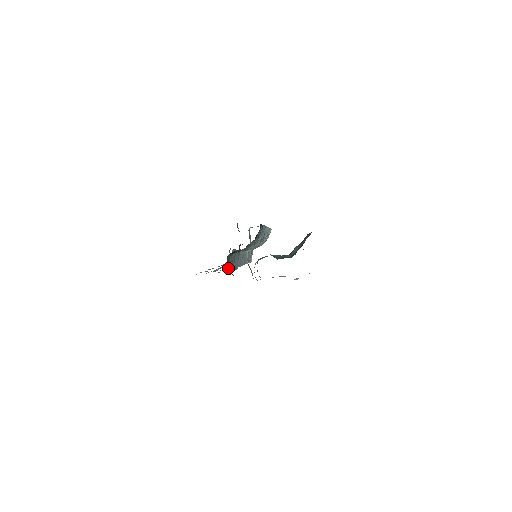
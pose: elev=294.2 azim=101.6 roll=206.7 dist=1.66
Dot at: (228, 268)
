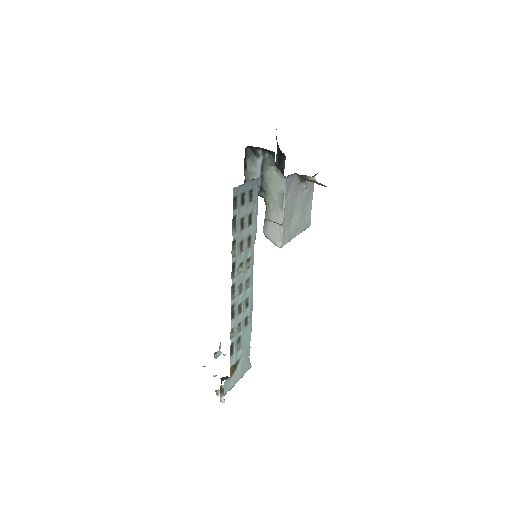
Dot at: (245, 280)
